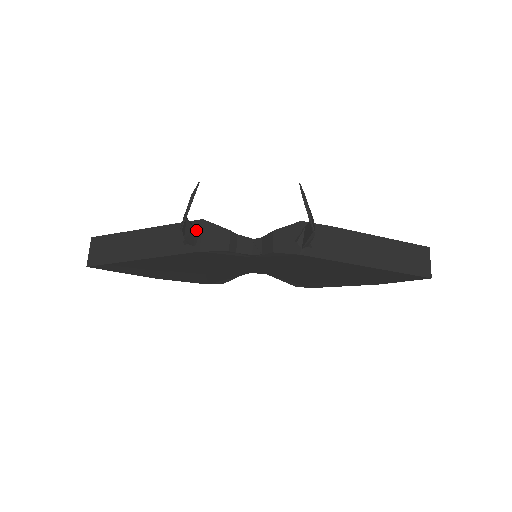
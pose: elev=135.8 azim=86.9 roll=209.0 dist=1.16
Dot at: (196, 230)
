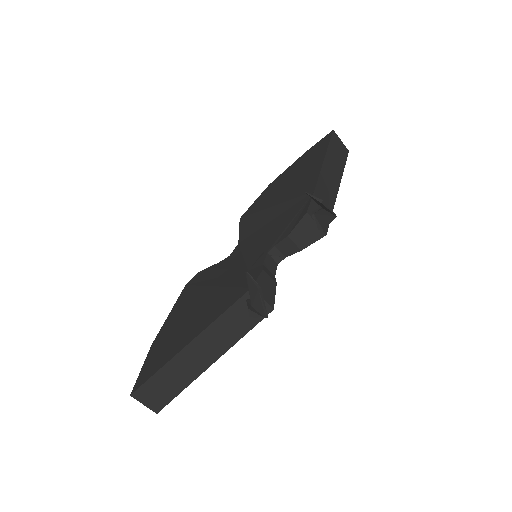
Dot at: occluded
